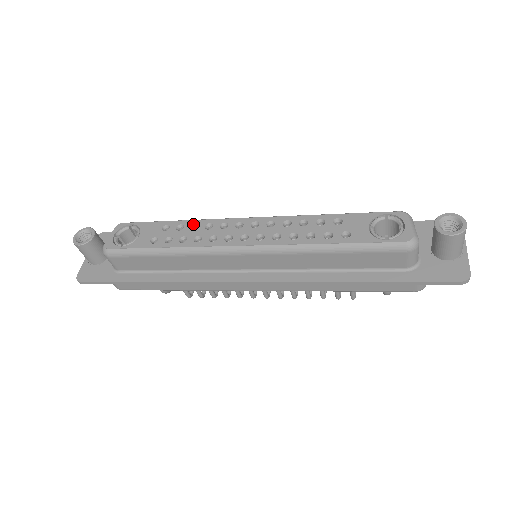
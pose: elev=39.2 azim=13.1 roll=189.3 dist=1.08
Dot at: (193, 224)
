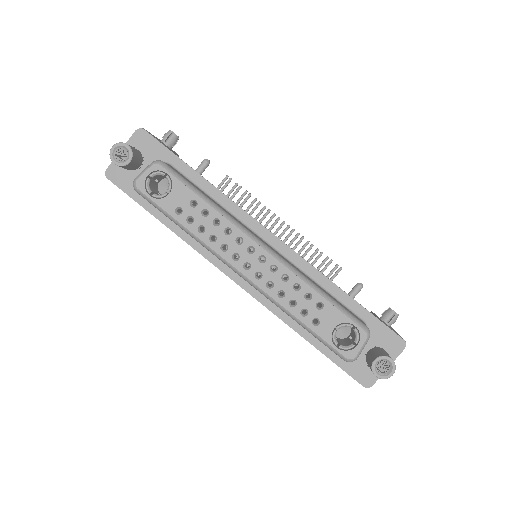
Dot at: (217, 218)
